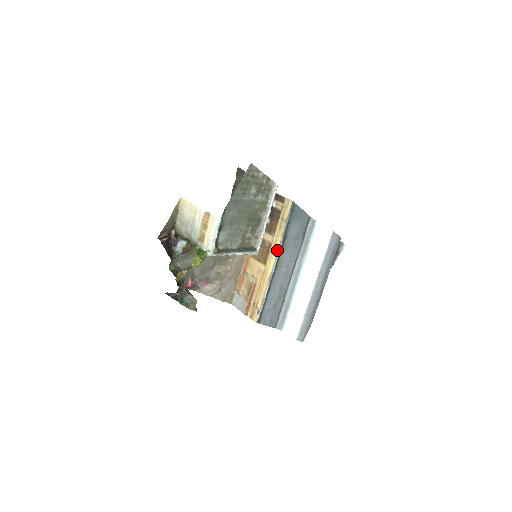
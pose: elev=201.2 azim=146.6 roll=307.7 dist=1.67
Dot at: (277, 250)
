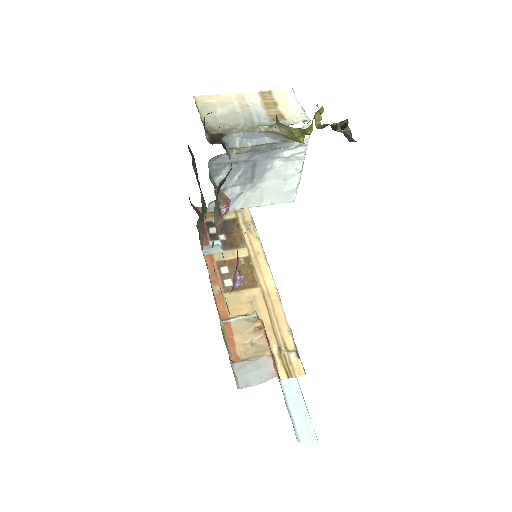
Dot at: (264, 257)
